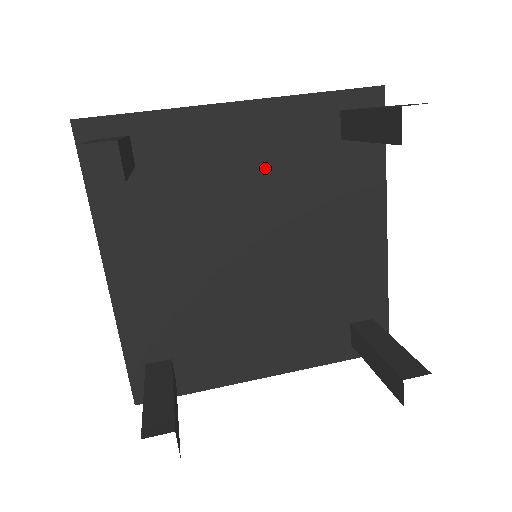
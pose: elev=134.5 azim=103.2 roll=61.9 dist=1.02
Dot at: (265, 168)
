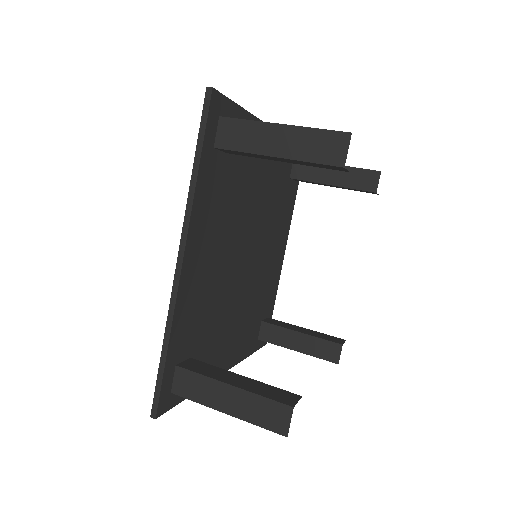
Dot at: (267, 185)
